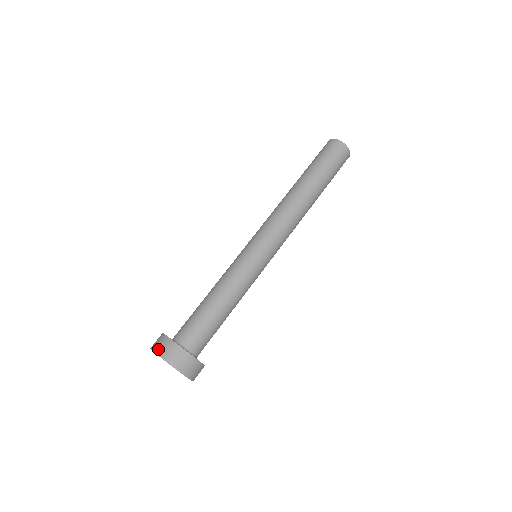
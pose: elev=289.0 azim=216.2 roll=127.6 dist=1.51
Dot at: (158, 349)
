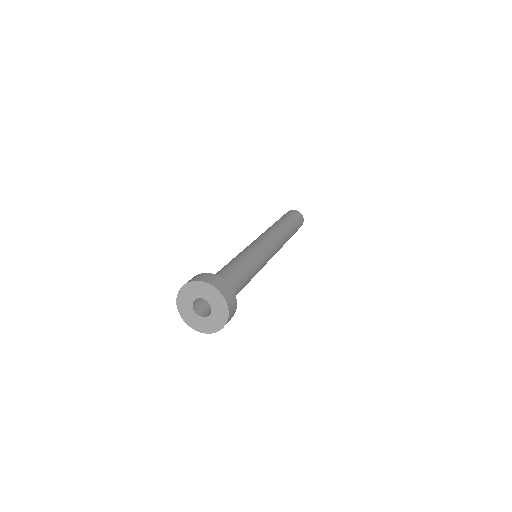
Dot at: (204, 279)
